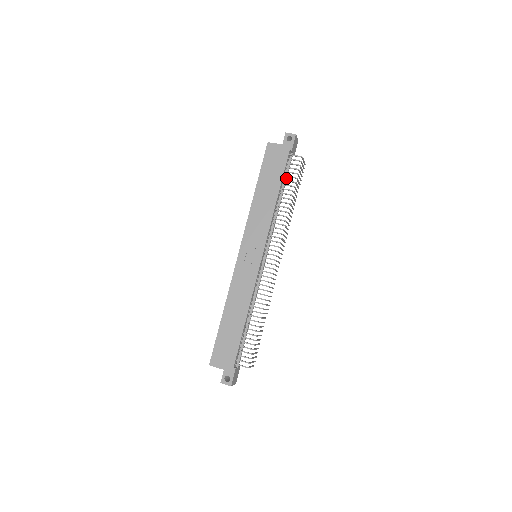
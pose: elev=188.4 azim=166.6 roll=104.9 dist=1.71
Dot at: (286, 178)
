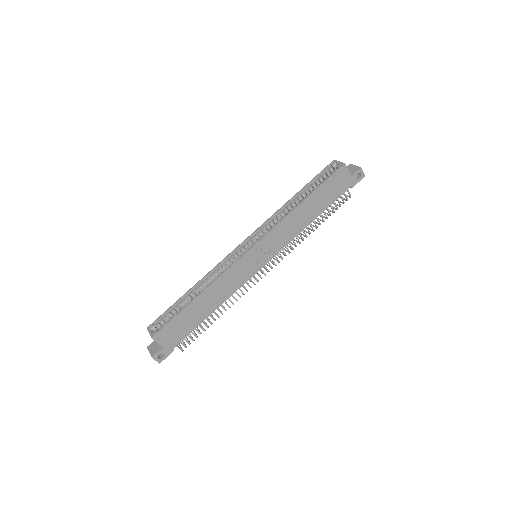
Dot at: occluded
